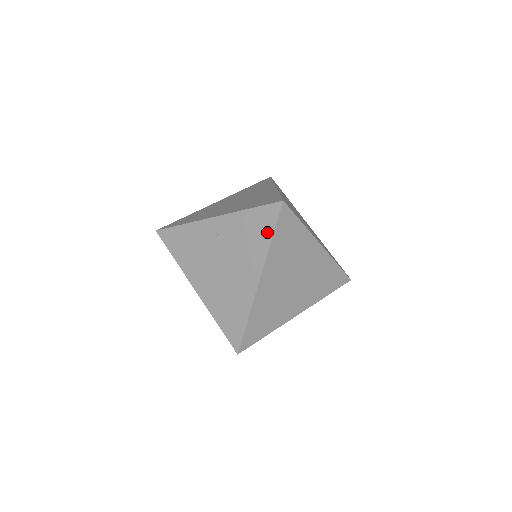
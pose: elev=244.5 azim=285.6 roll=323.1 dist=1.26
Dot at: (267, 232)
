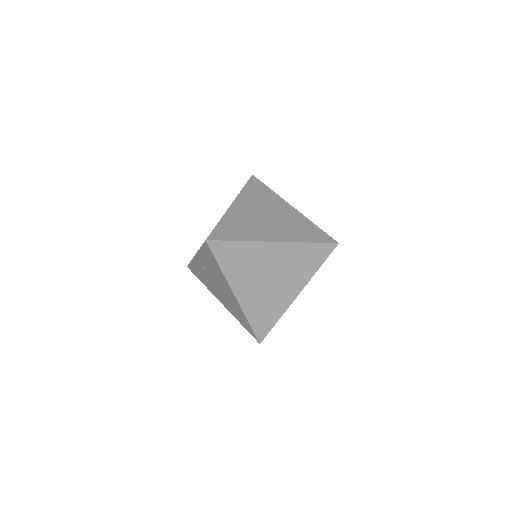
Dot at: (215, 262)
